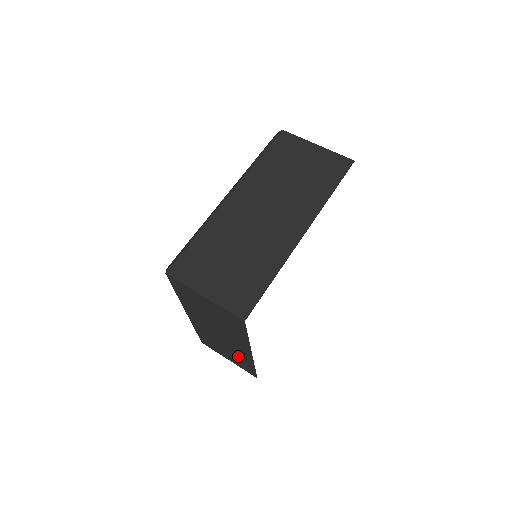
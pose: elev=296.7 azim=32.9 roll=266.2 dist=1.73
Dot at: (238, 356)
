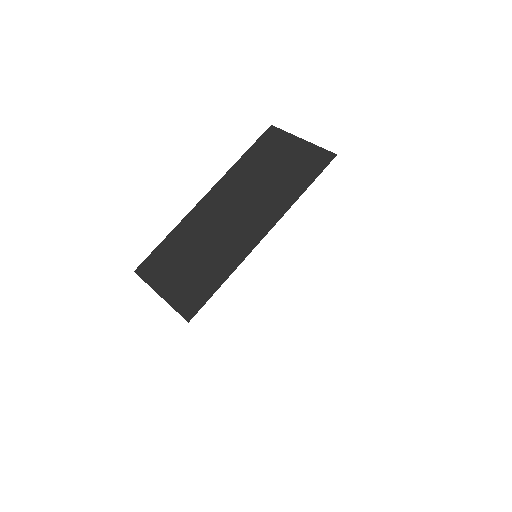
Dot at: occluded
